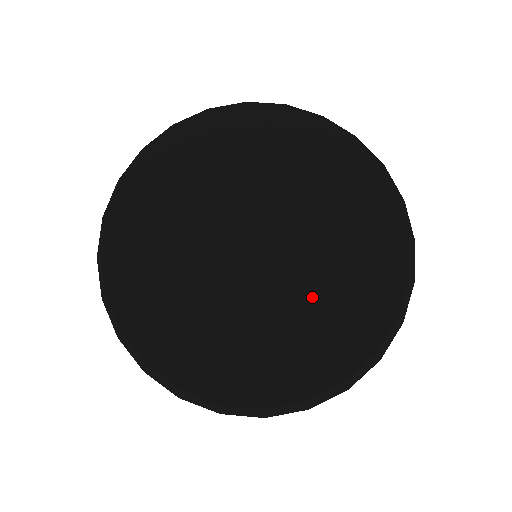
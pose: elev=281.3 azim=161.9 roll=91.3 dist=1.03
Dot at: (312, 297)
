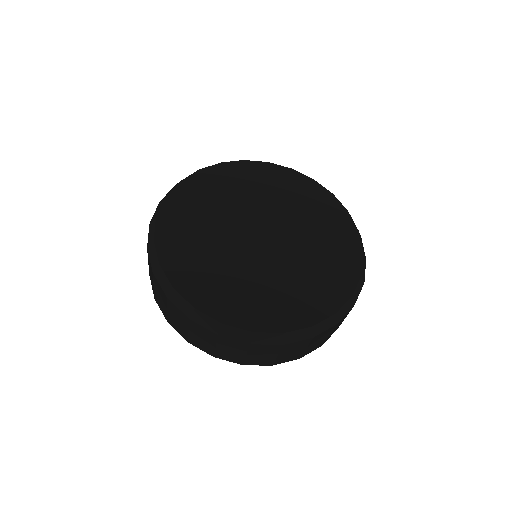
Dot at: (310, 255)
